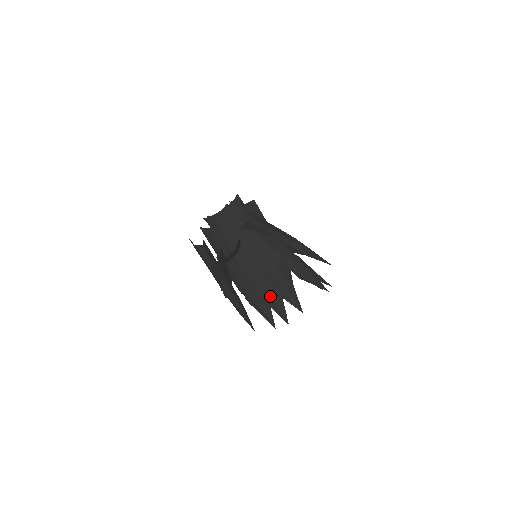
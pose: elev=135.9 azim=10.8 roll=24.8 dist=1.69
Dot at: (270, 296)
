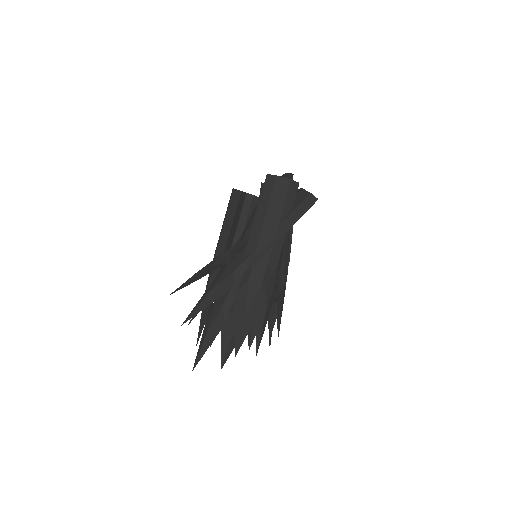
Dot at: (275, 297)
